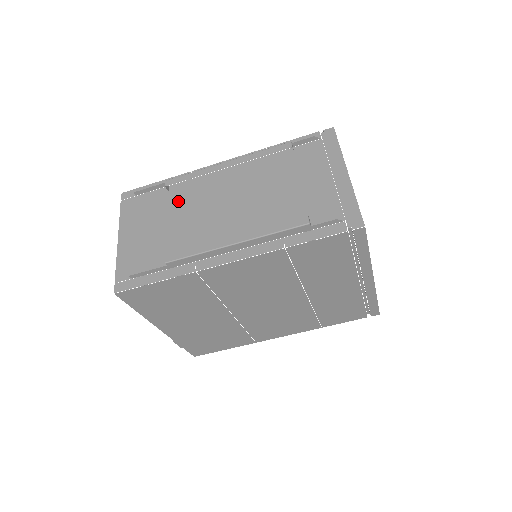
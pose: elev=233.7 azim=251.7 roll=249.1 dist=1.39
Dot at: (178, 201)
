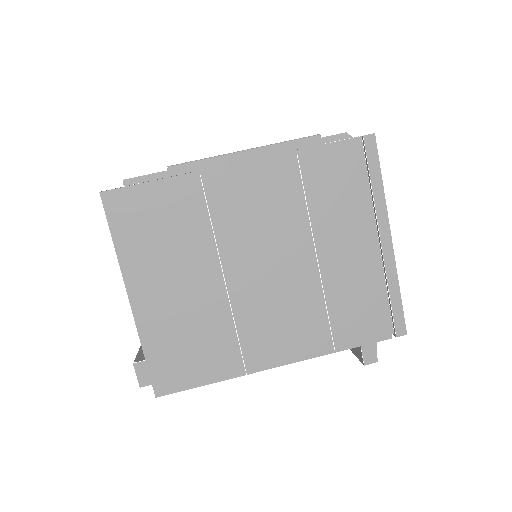
Dot at: occluded
